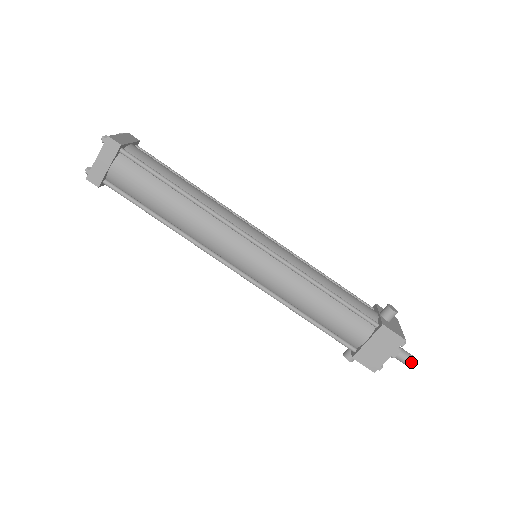
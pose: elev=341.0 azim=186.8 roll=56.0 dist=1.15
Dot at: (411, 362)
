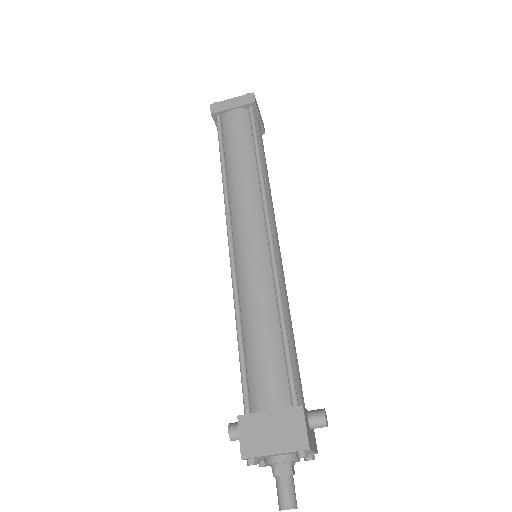
Dot at: (289, 503)
